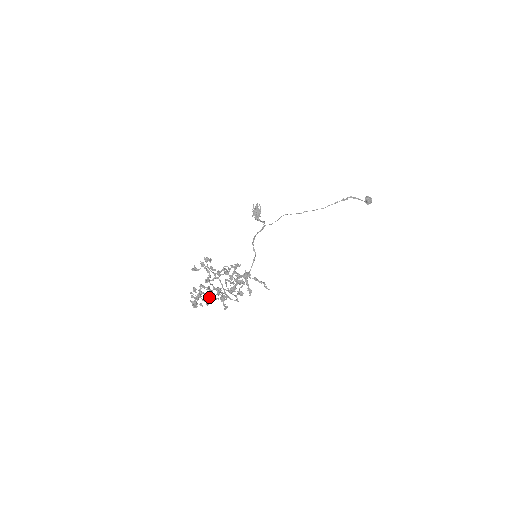
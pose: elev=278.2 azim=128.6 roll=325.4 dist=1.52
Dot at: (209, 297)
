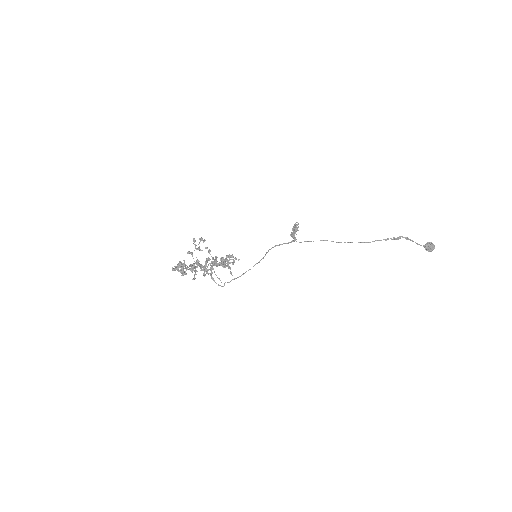
Dot at: occluded
